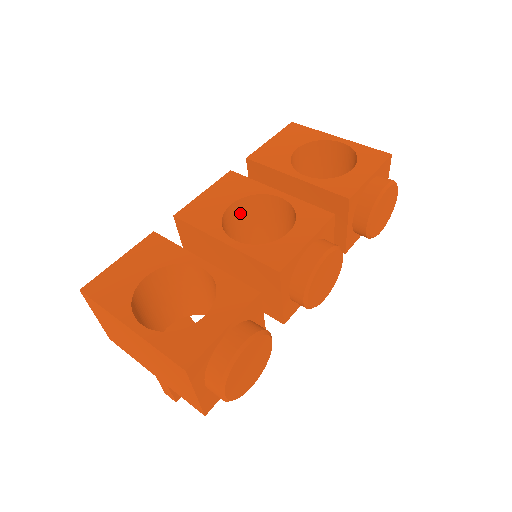
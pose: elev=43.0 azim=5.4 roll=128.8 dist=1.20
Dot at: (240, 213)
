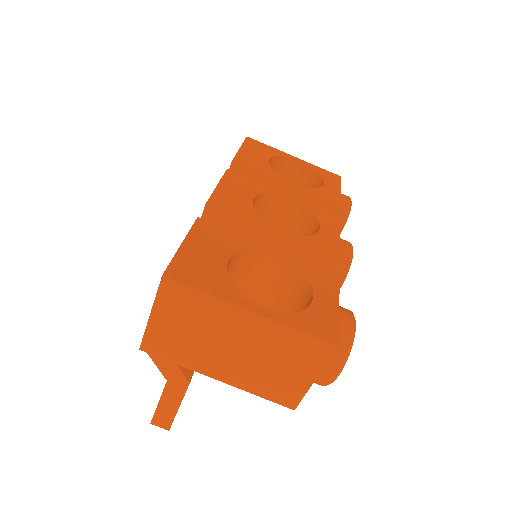
Dot at: occluded
